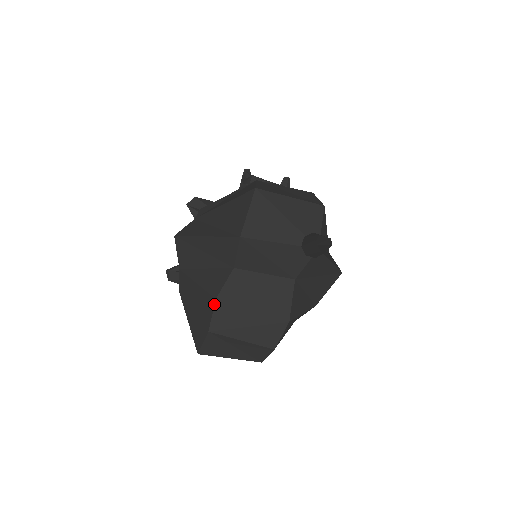
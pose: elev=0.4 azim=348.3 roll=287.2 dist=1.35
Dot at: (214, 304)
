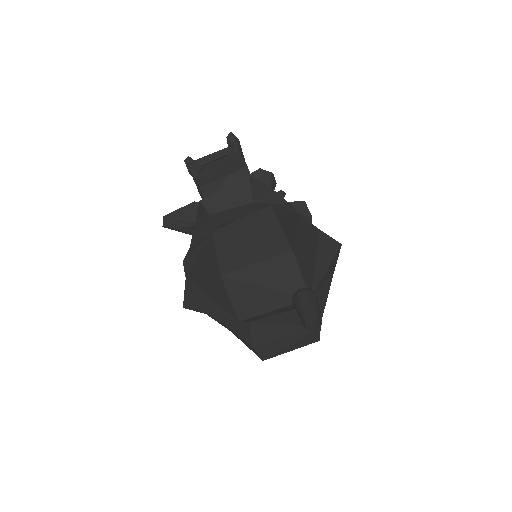
Dot at: (254, 349)
